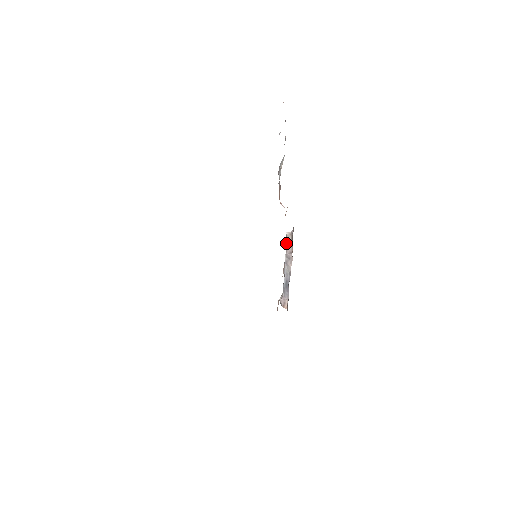
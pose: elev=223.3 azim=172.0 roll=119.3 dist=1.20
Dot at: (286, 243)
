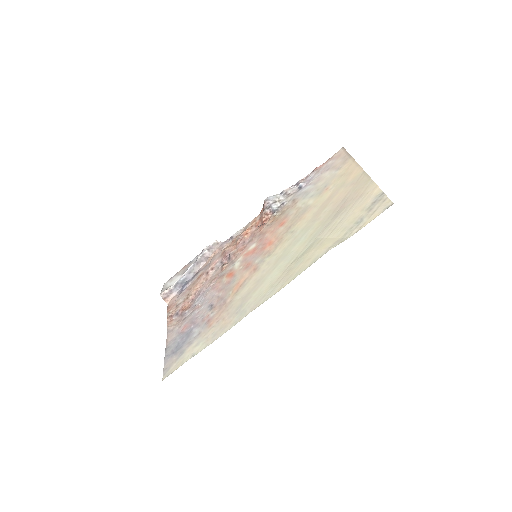
Dot at: (207, 248)
